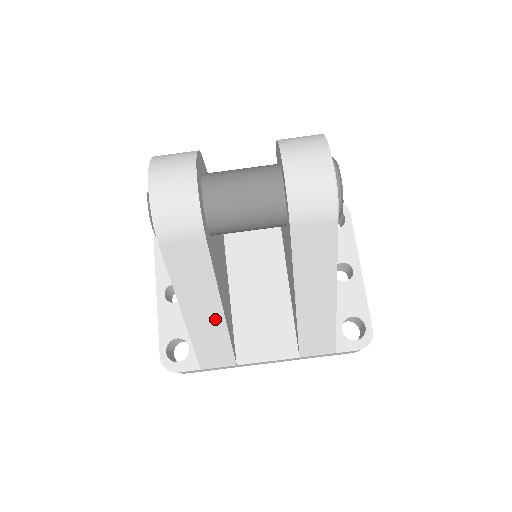
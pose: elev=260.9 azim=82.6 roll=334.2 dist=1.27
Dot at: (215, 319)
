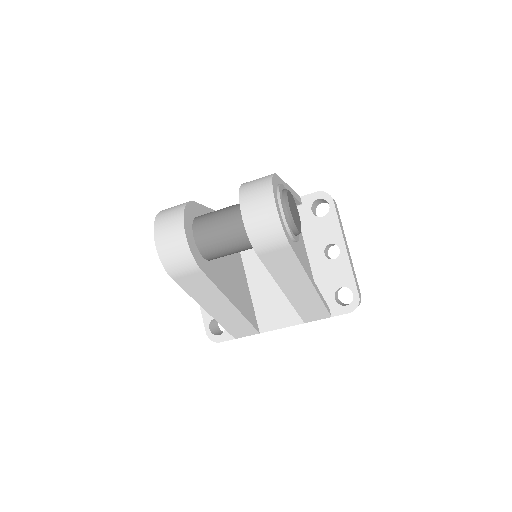
Dot at: (231, 311)
